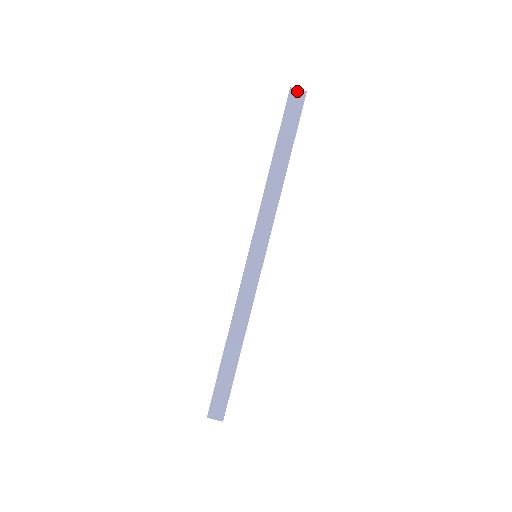
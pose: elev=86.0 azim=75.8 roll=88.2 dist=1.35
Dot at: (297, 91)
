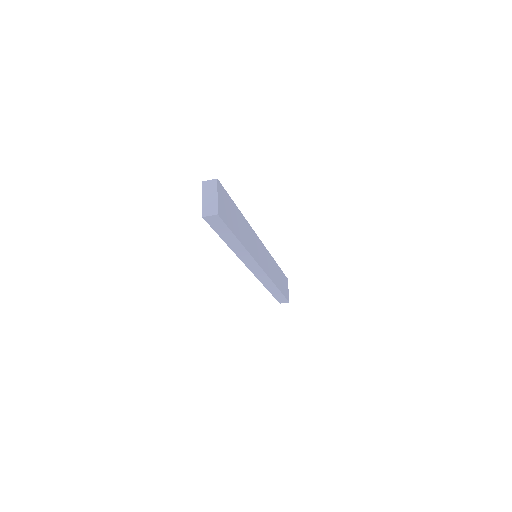
Dot at: (210, 217)
